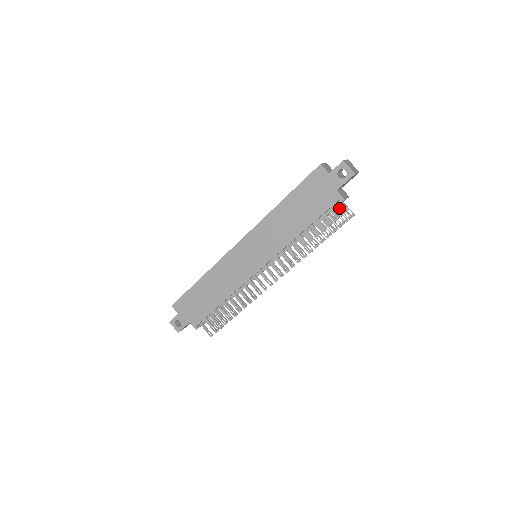
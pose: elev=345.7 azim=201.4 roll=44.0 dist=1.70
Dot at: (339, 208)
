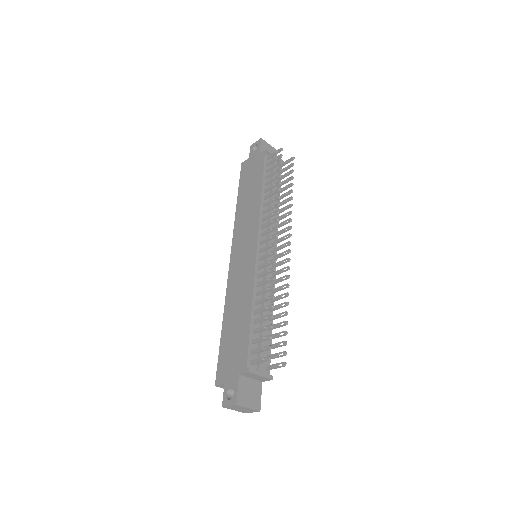
Dot at: (271, 157)
